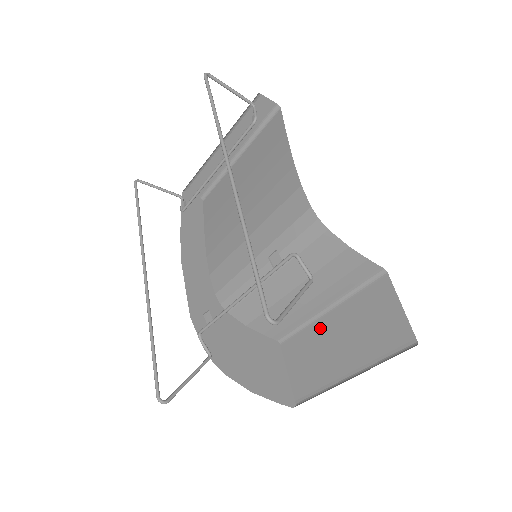
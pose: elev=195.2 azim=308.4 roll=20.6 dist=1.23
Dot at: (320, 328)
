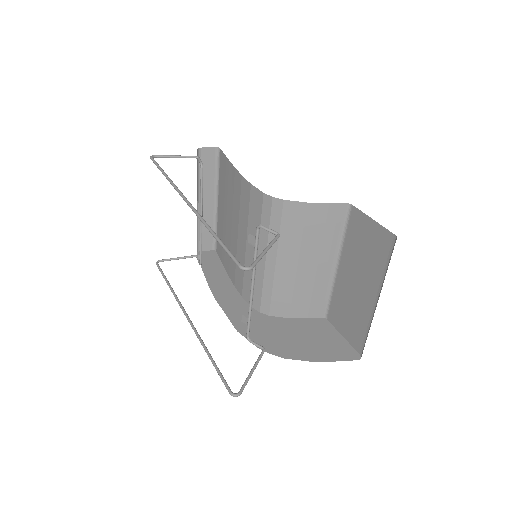
Dot at: (341, 283)
